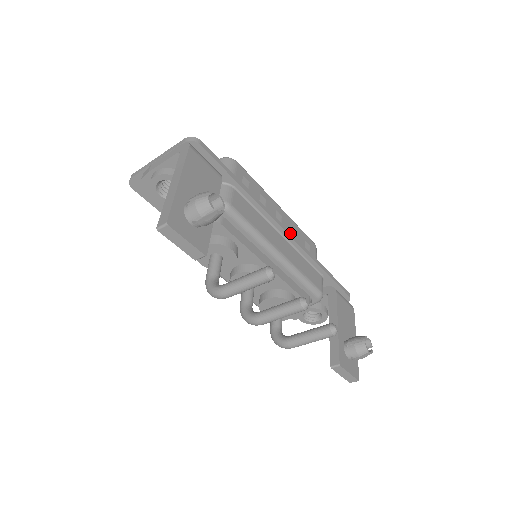
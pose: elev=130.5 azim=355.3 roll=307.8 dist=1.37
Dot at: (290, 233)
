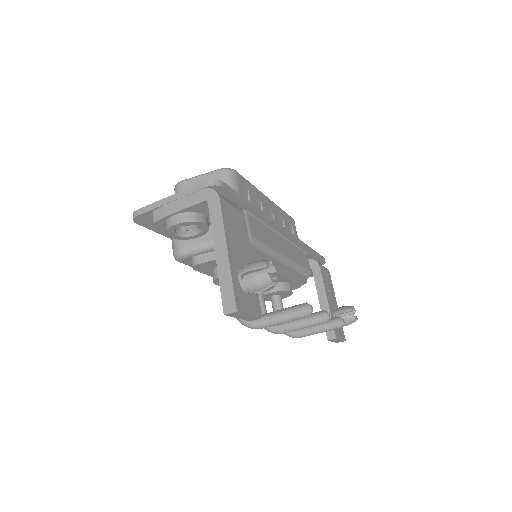
Dot at: (288, 231)
